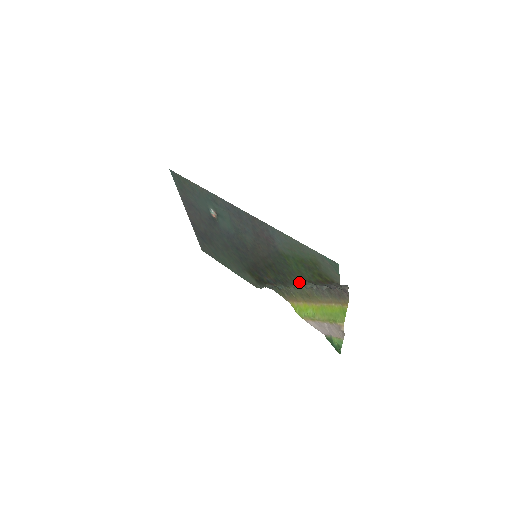
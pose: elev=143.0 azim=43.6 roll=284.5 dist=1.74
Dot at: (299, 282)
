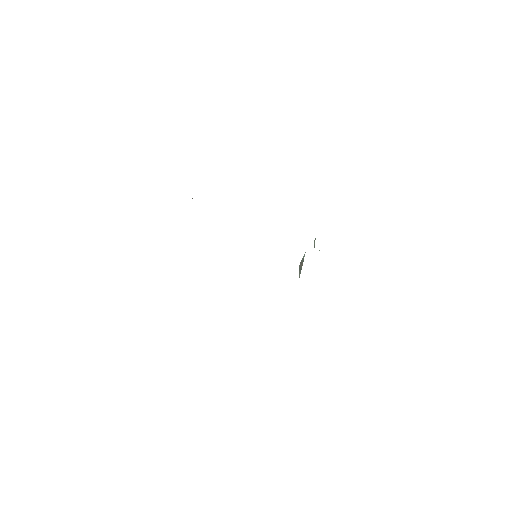
Dot at: occluded
